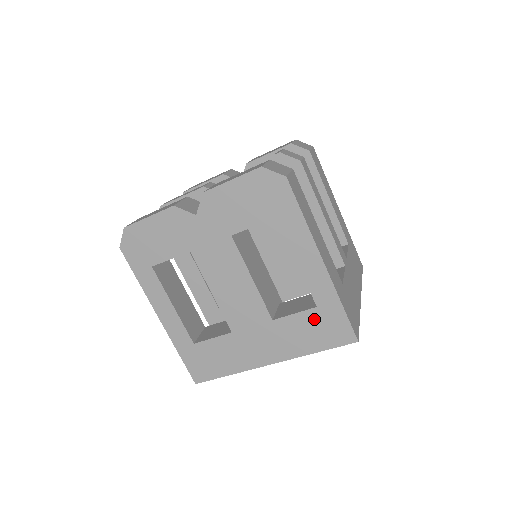
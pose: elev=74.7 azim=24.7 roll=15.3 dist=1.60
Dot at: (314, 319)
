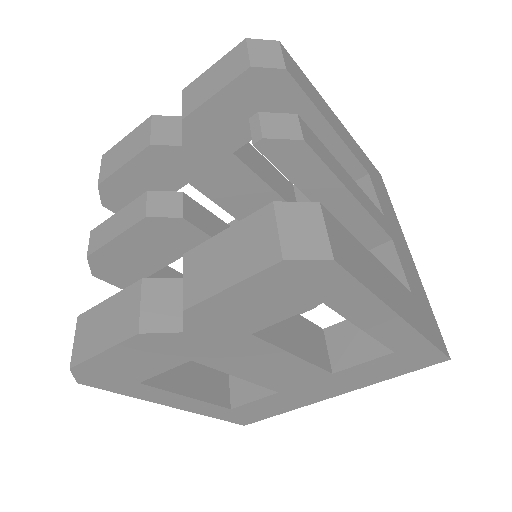
Dot at: (390, 360)
